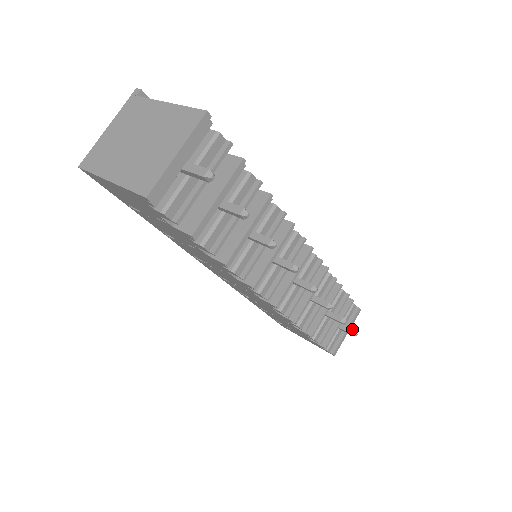
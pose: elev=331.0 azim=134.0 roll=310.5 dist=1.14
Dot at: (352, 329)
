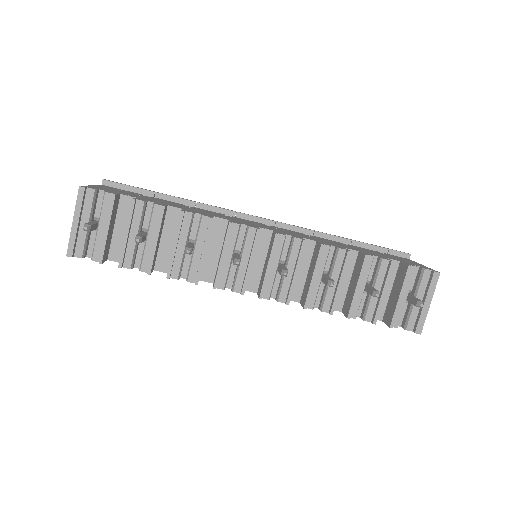
Dot at: (416, 300)
